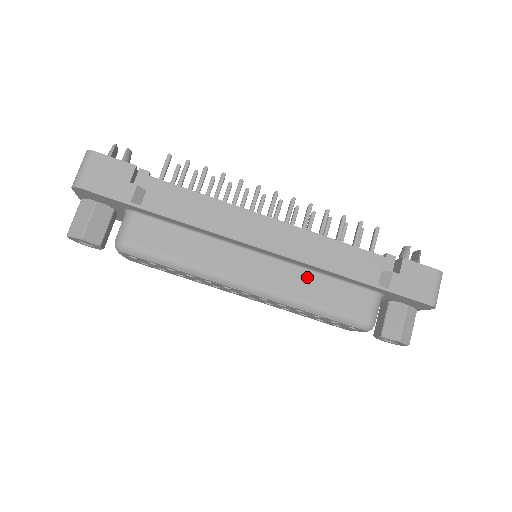
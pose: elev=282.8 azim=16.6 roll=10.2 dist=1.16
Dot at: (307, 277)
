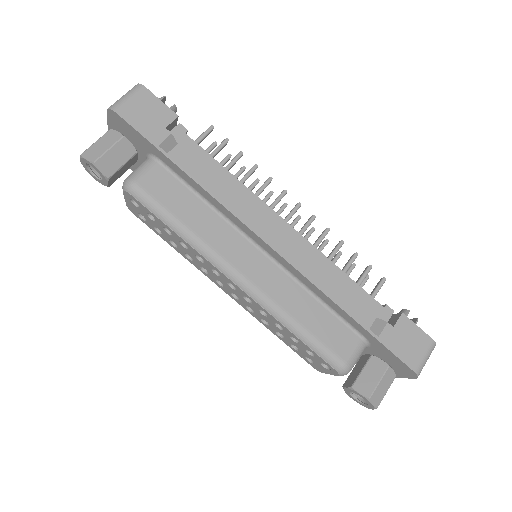
Dot at: (300, 293)
